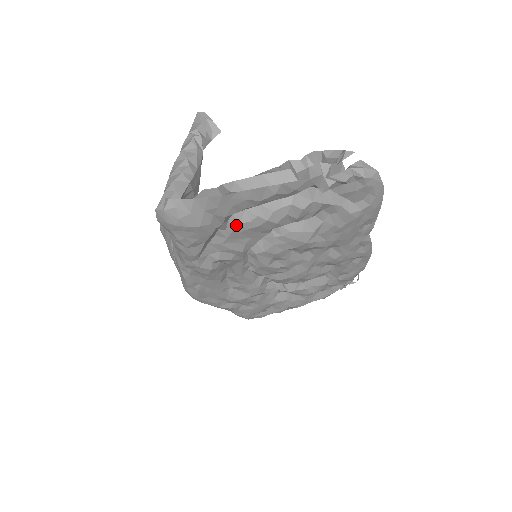
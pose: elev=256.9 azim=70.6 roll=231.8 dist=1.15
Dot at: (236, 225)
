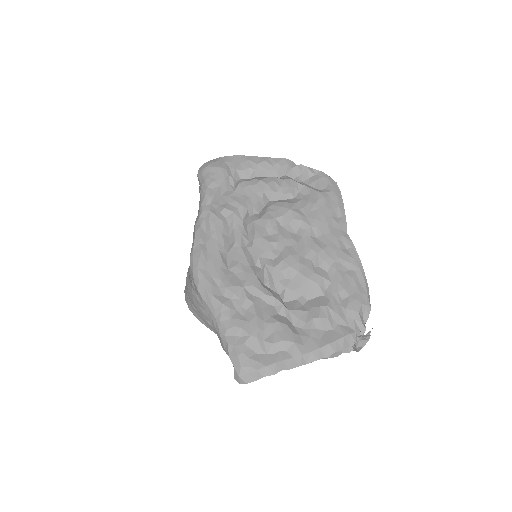
Dot at: (241, 182)
